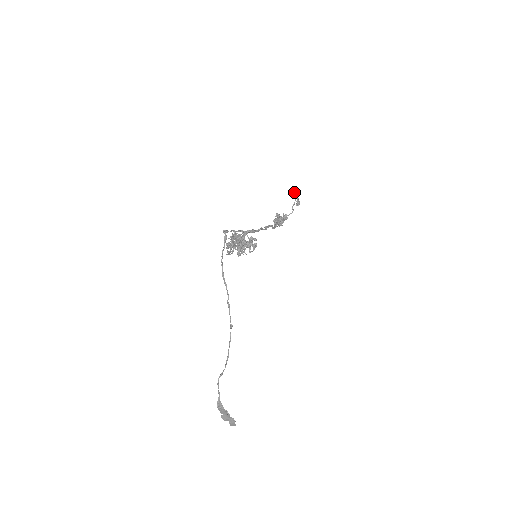
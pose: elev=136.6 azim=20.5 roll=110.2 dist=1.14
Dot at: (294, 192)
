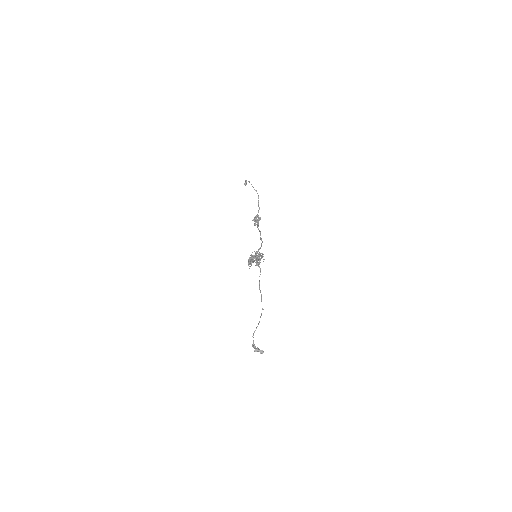
Dot at: occluded
